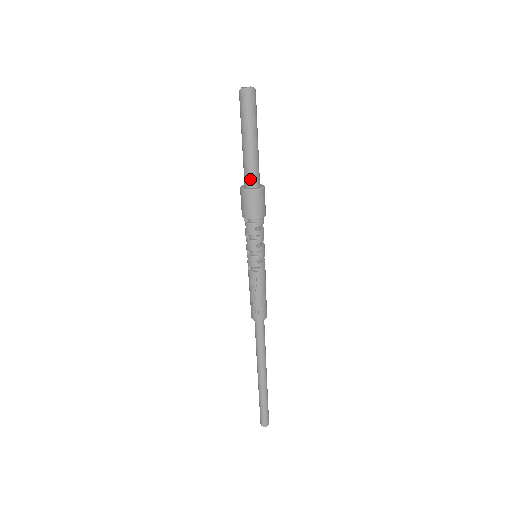
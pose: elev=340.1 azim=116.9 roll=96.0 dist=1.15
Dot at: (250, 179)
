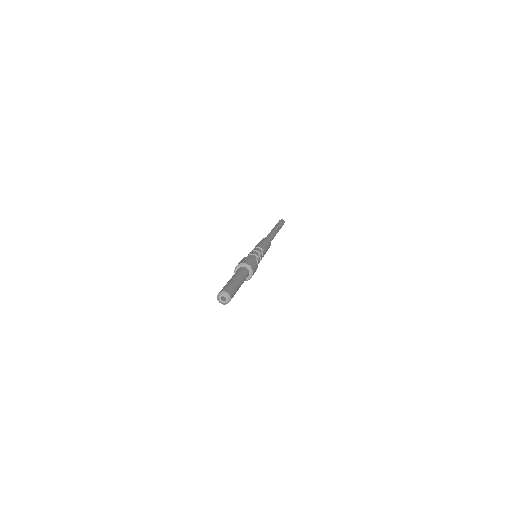
Dot at: occluded
